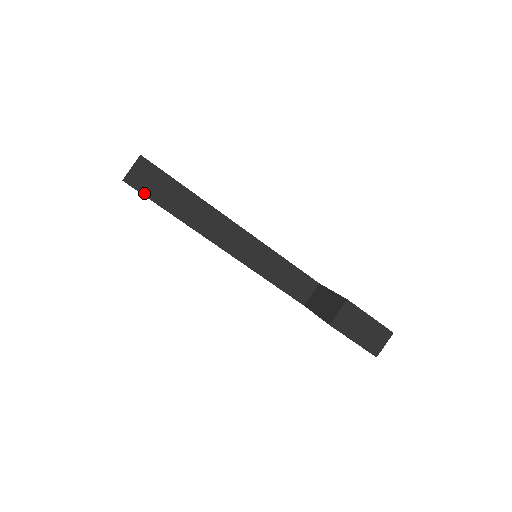
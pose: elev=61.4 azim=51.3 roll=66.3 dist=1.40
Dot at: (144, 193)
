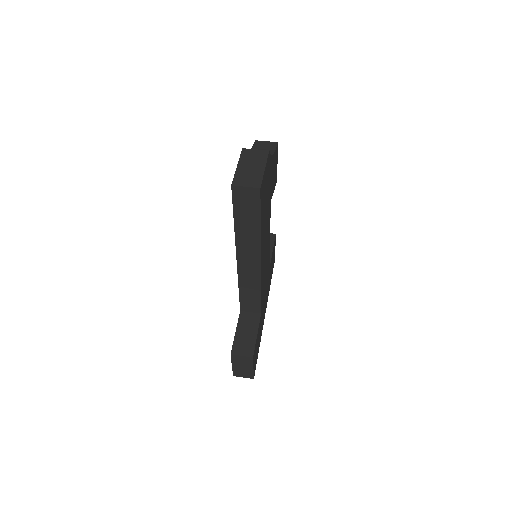
Dot at: (234, 202)
